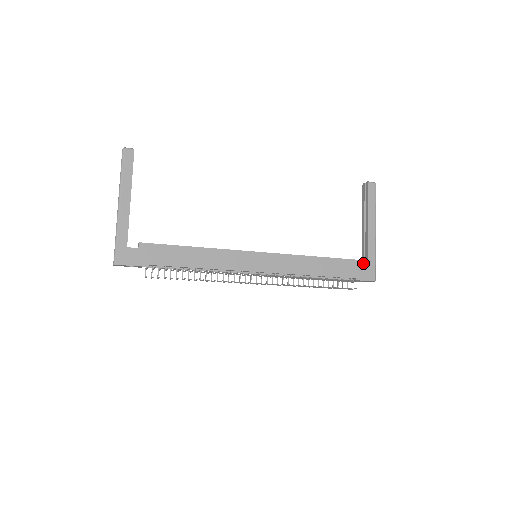
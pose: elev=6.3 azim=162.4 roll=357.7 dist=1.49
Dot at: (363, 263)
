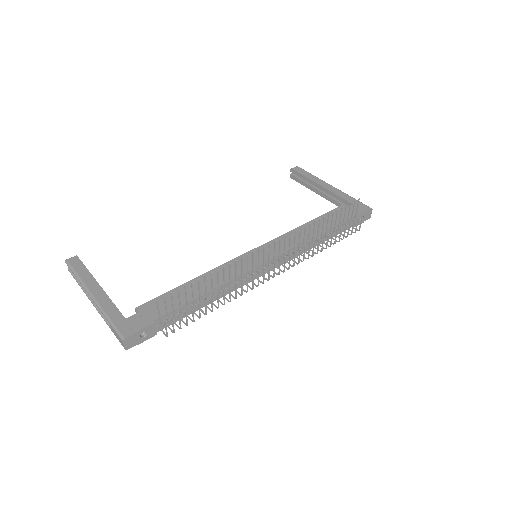
Dot at: occluded
